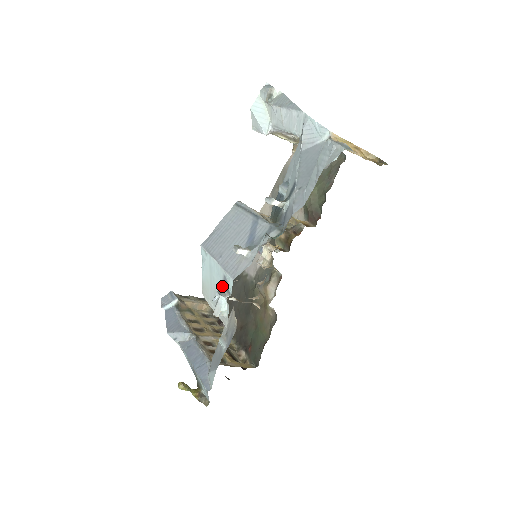
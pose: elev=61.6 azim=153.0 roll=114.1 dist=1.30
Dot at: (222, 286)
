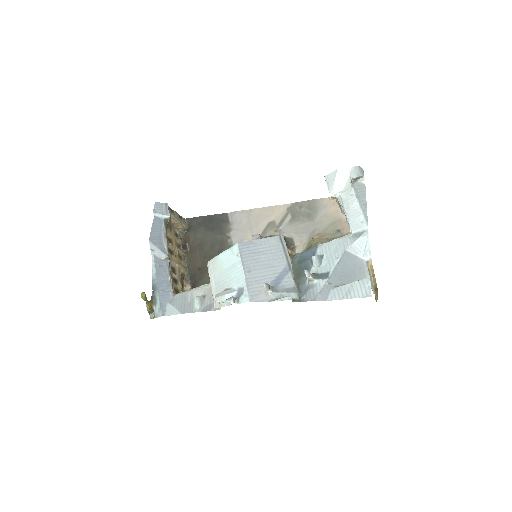
Dot at: (235, 288)
